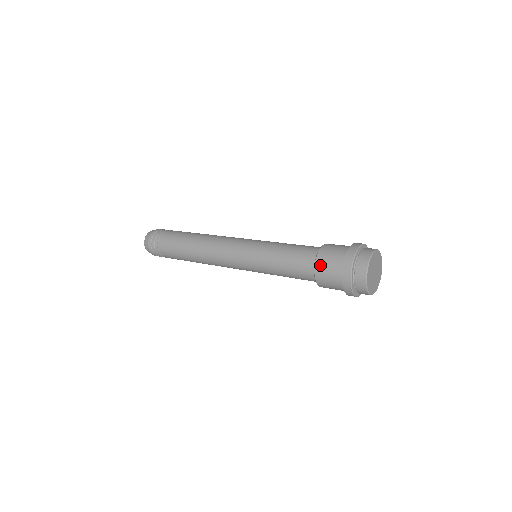
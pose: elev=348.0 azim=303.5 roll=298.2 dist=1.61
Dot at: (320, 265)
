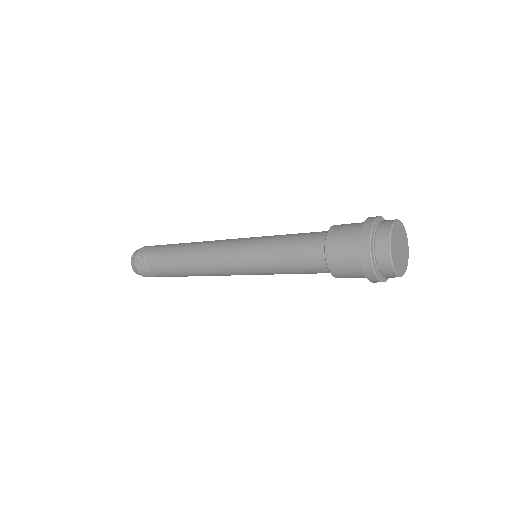
Dot at: (331, 251)
